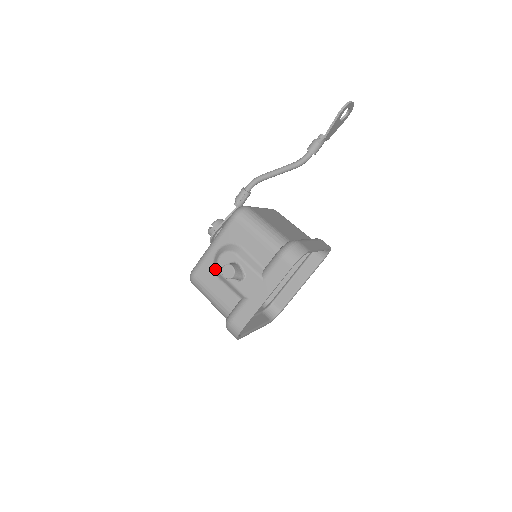
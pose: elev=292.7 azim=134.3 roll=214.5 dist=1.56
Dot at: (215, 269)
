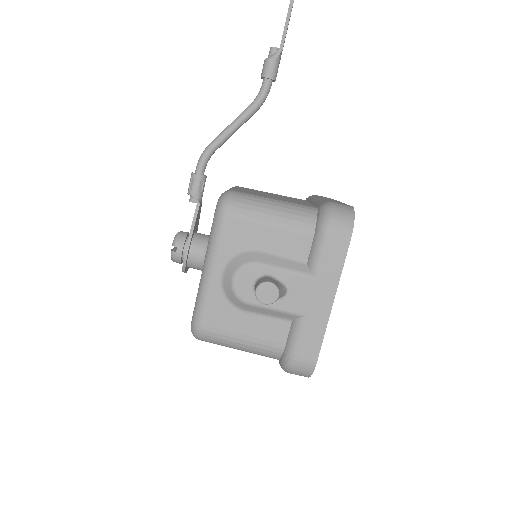
Dot at: (232, 301)
